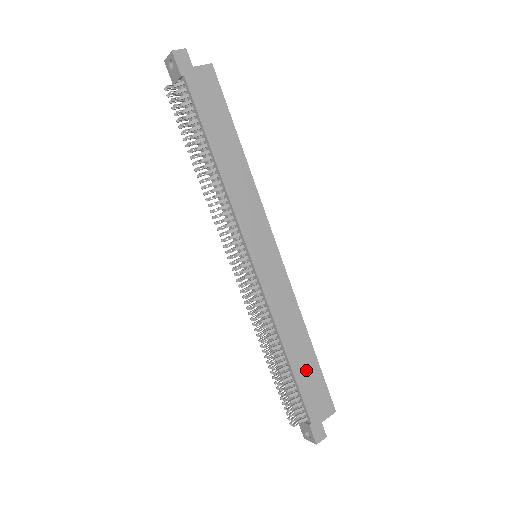
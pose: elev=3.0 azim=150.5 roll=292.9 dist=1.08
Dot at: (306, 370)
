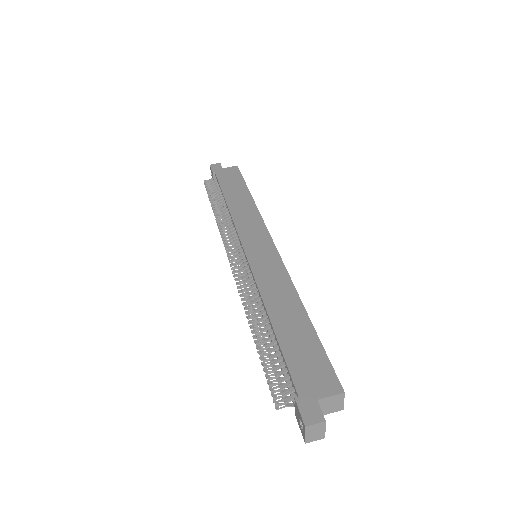
Dot at: (296, 338)
